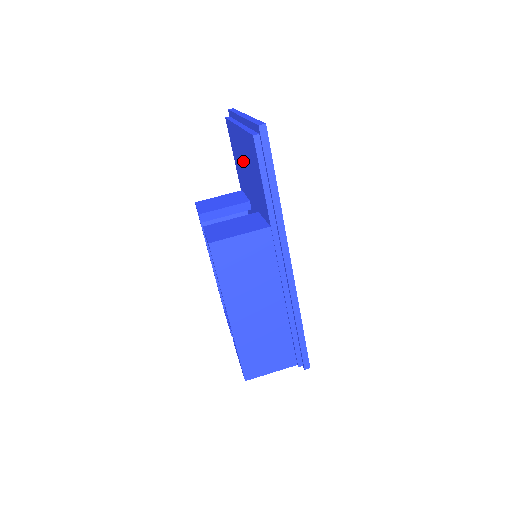
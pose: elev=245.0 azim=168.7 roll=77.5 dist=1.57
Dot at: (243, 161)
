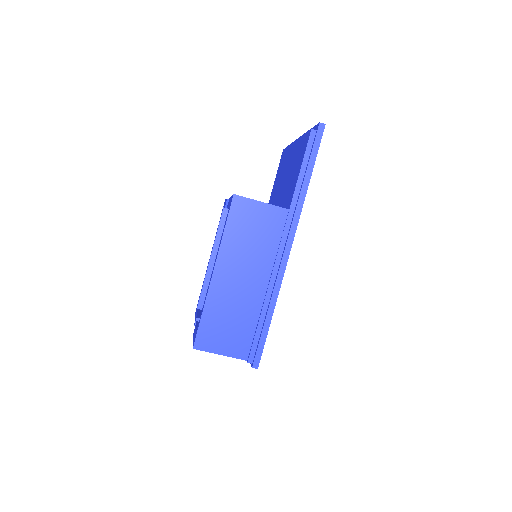
Dot at: (285, 172)
